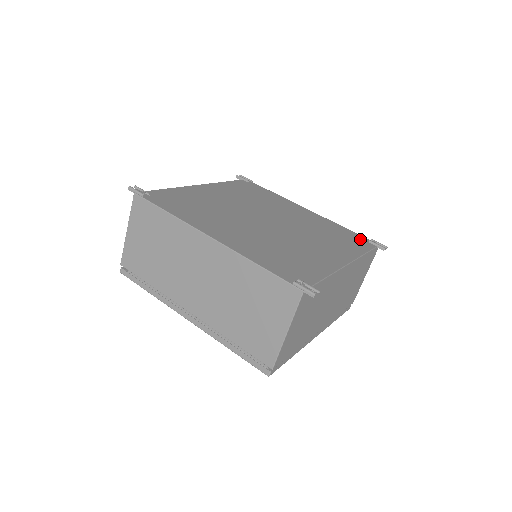
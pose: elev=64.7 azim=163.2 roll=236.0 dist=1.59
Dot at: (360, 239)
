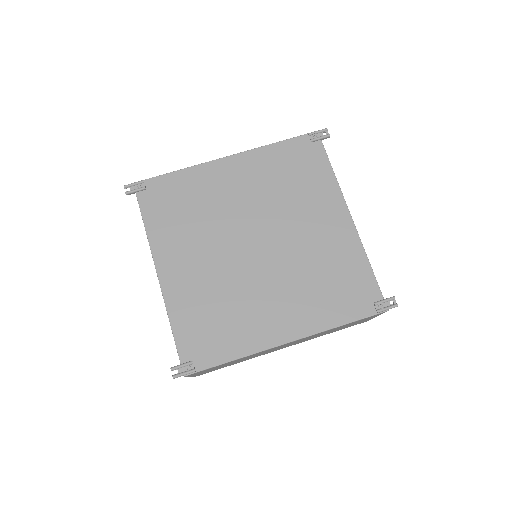
Dot at: (304, 148)
